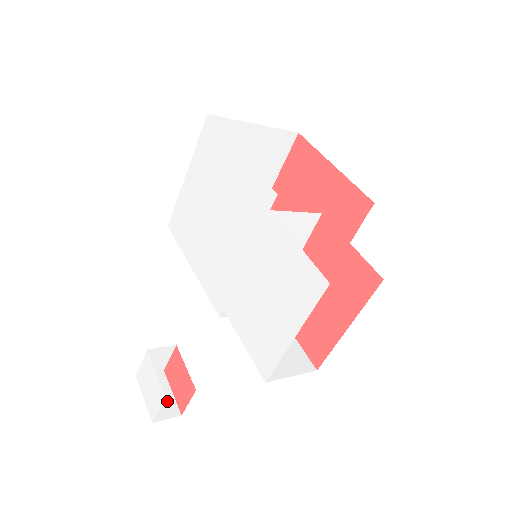
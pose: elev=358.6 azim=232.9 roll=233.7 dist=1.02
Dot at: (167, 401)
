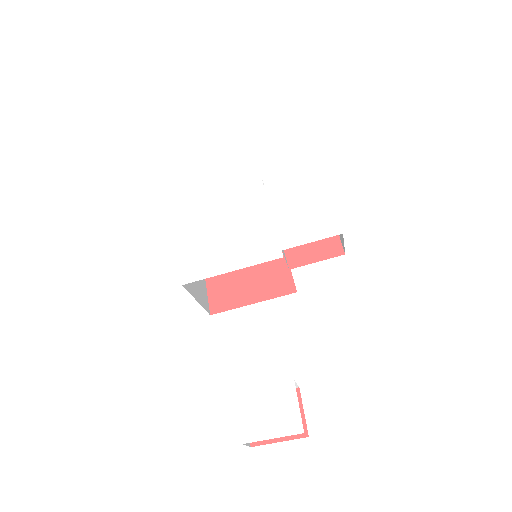
Dot at: occluded
